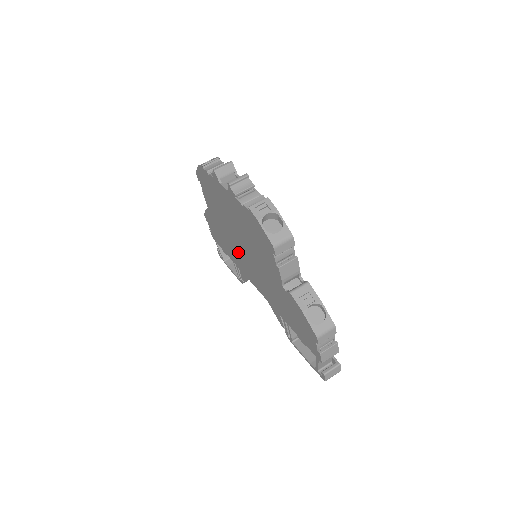
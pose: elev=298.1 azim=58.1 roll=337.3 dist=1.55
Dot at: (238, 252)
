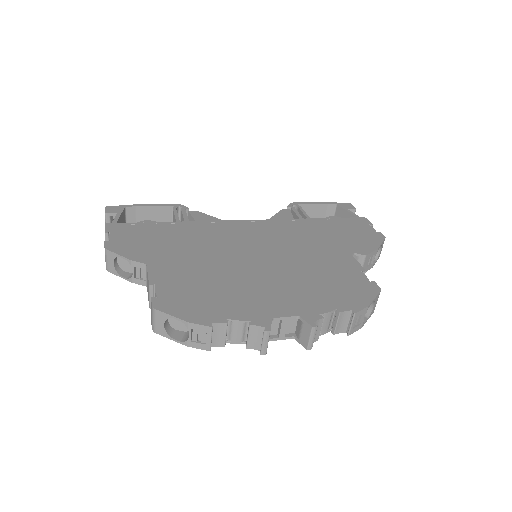
Dot at: occluded
